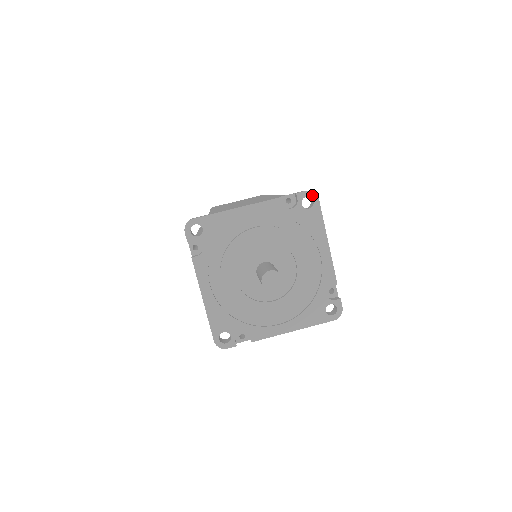
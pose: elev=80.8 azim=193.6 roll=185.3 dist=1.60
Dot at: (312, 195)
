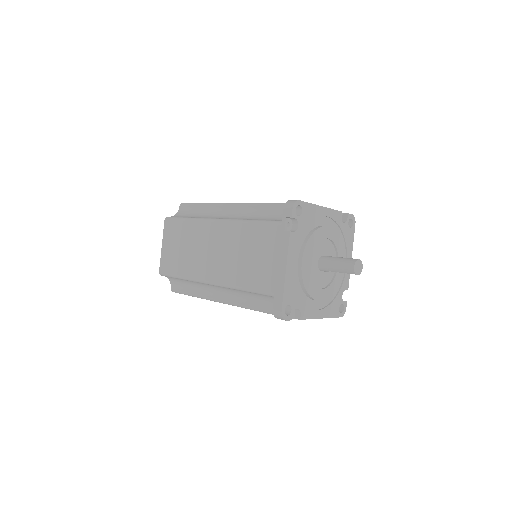
Dot at: (354, 219)
